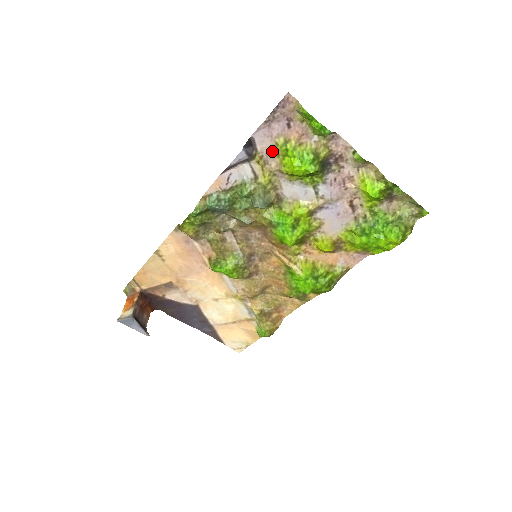
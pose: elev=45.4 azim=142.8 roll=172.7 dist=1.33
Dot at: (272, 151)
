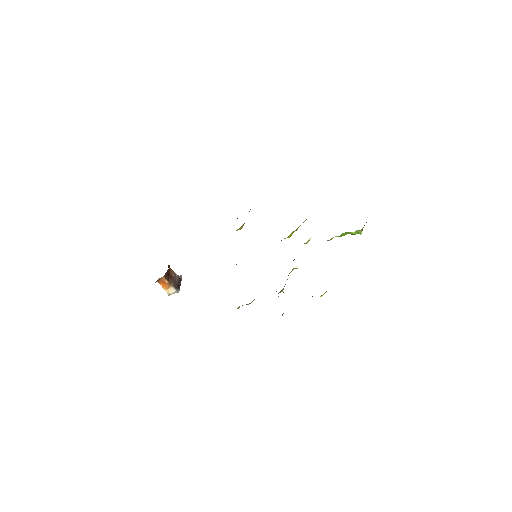
Dot at: occluded
